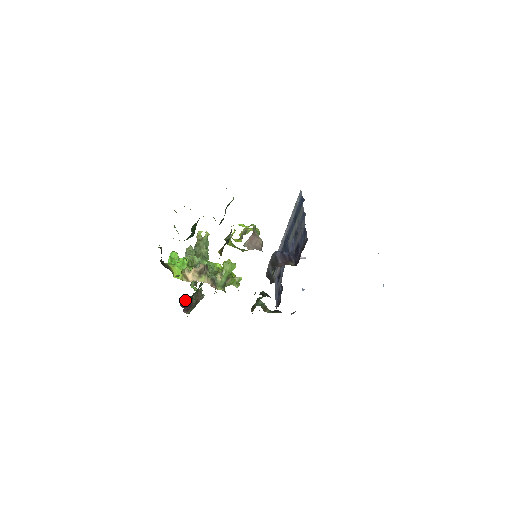
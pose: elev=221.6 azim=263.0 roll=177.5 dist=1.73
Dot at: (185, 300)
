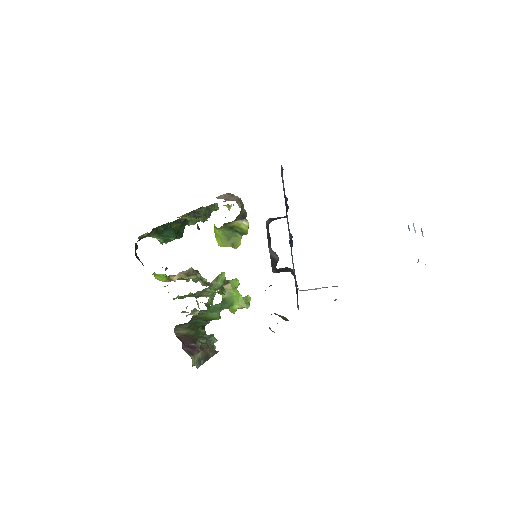
Dot at: (183, 334)
